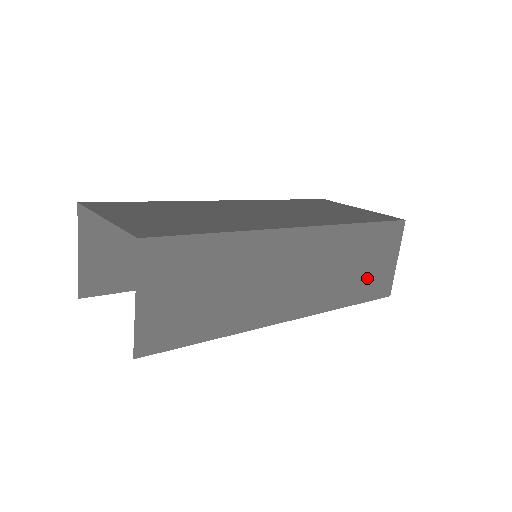
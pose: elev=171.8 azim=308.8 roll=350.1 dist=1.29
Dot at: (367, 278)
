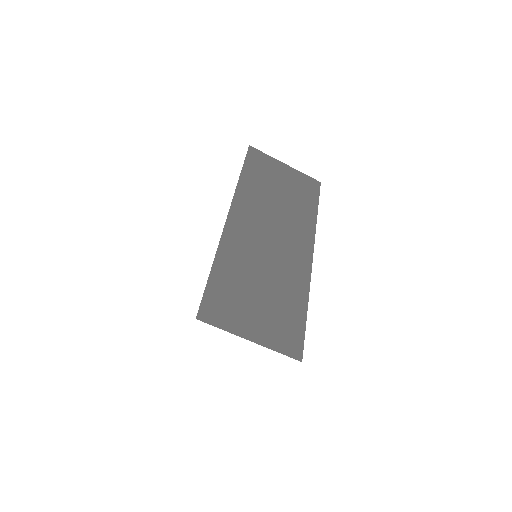
Dot at: occluded
